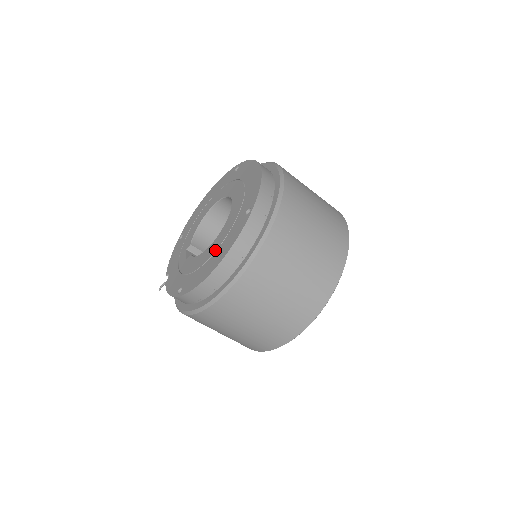
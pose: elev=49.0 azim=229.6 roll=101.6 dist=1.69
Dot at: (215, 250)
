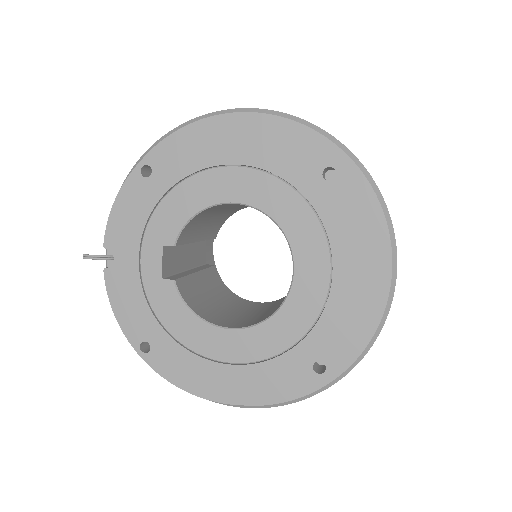
Dot at: (235, 361)
